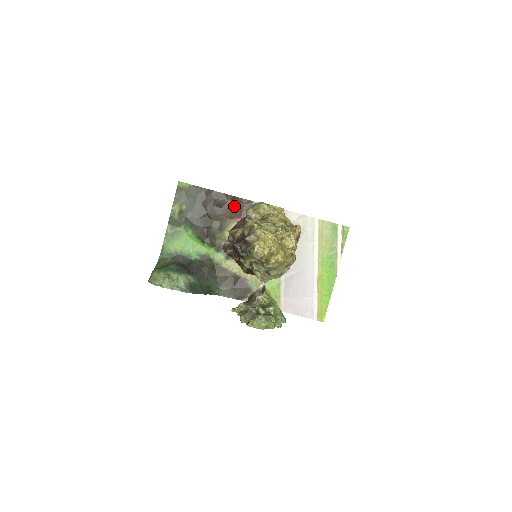
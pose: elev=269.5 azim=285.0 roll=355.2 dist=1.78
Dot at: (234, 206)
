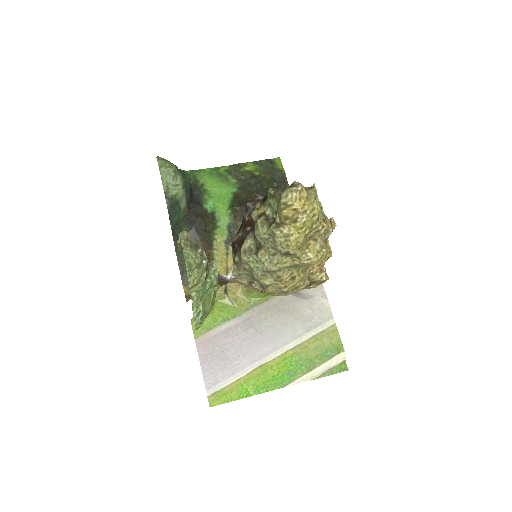
Dot at: occluded
